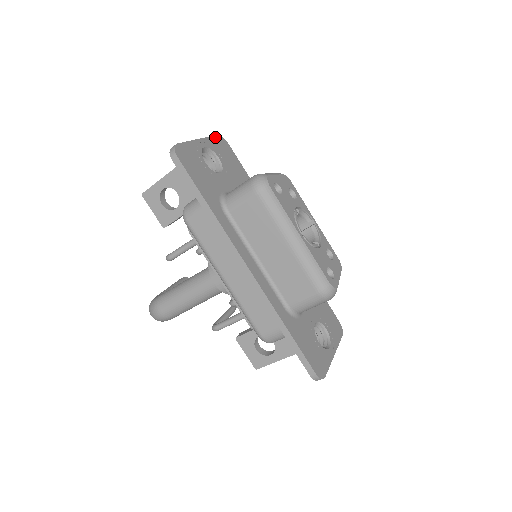
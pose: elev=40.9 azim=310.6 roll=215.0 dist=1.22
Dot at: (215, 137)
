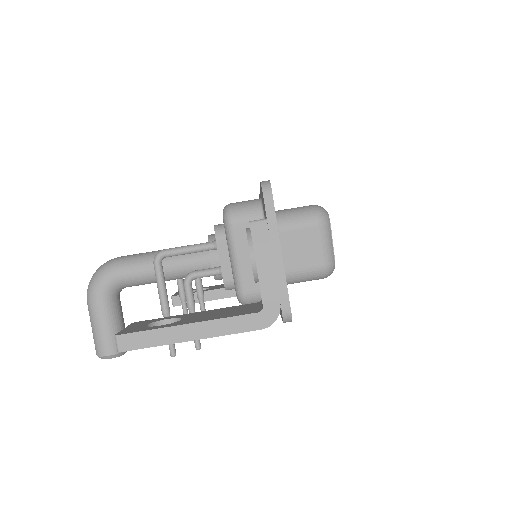
Dot at: occluded
